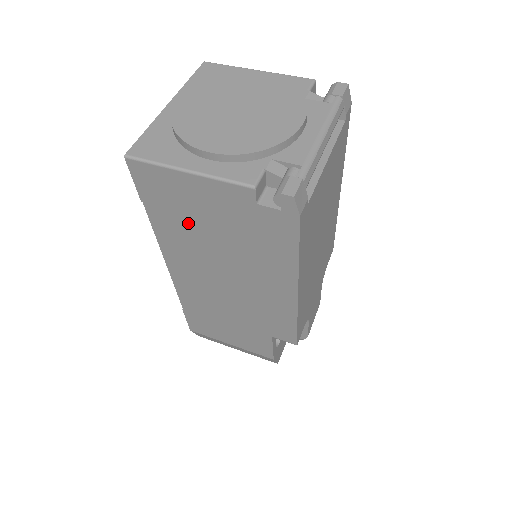
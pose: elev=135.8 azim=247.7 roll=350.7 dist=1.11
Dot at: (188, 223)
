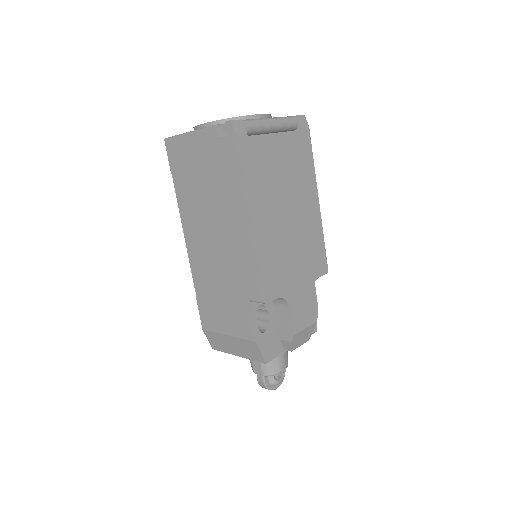
Dot at: (192, 180)
